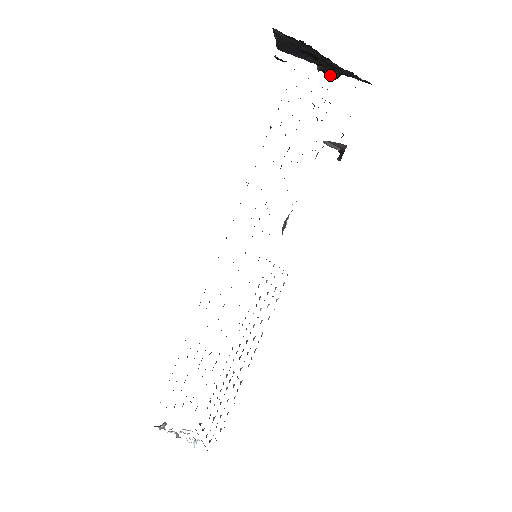
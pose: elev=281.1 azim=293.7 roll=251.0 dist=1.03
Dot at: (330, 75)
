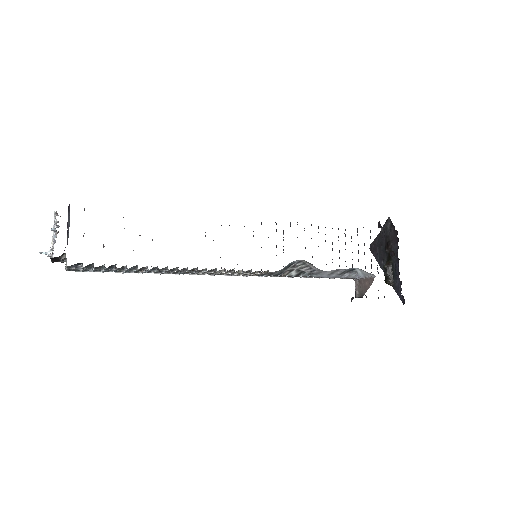
Dot at: (386, 278)
